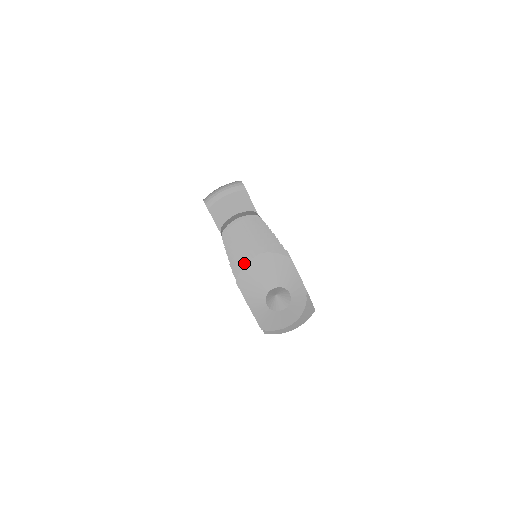
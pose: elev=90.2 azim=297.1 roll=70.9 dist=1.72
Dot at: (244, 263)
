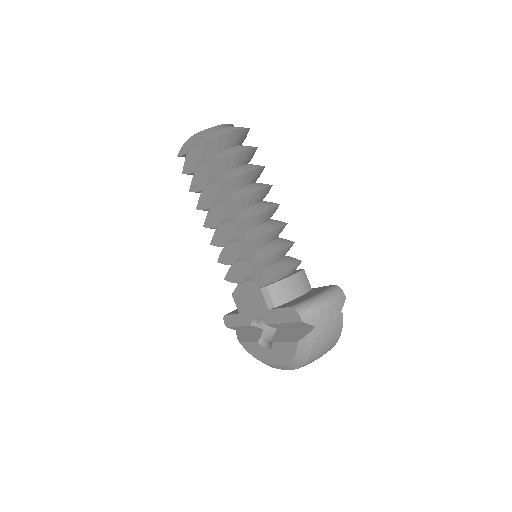
Dot at: occluded
